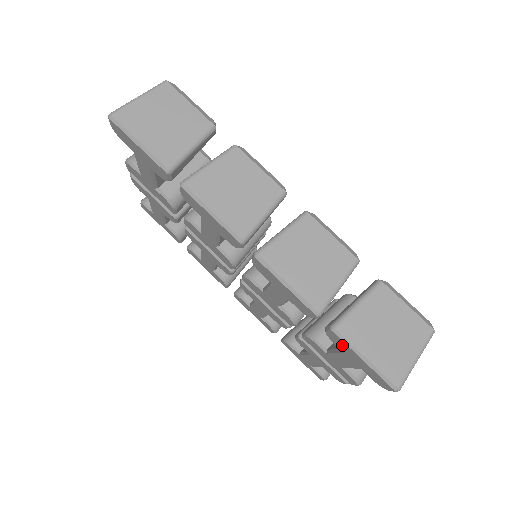
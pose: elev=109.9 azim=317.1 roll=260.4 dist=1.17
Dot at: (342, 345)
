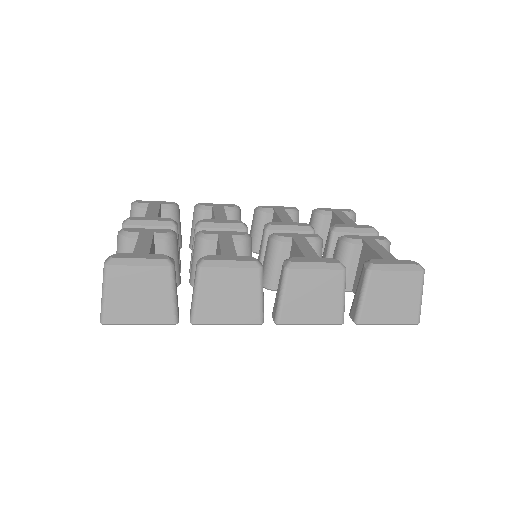
Dot at: occluded
